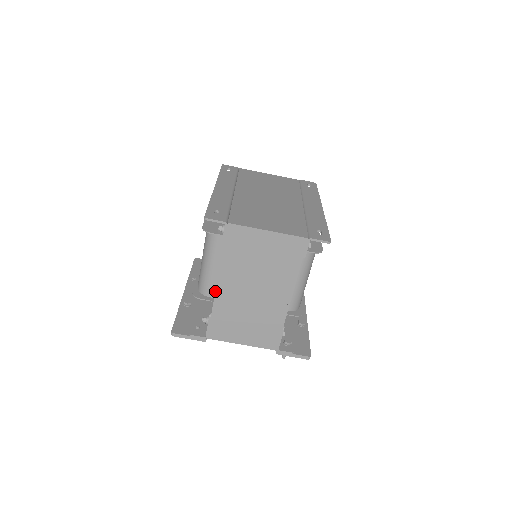
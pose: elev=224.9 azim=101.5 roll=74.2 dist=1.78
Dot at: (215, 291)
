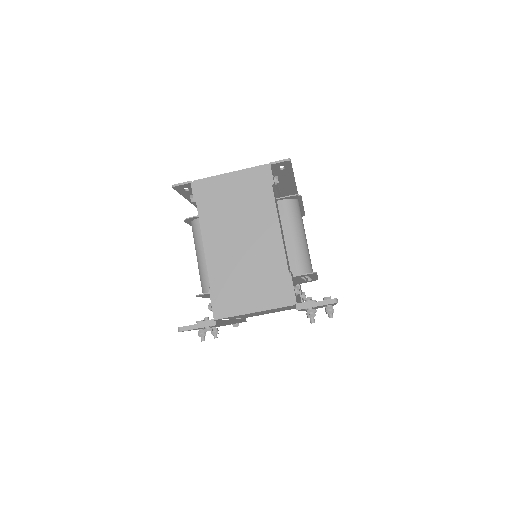
Dot at: (205, 256)
